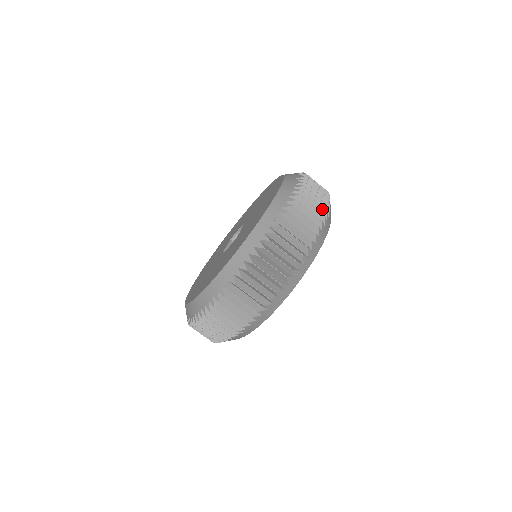
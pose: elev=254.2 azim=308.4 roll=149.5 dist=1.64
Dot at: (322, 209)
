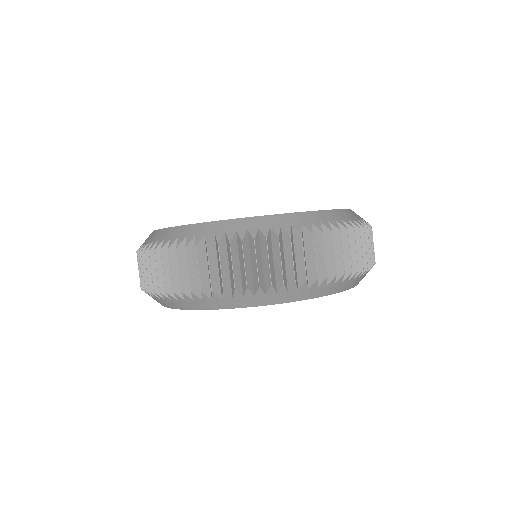
Dot at: occluded
